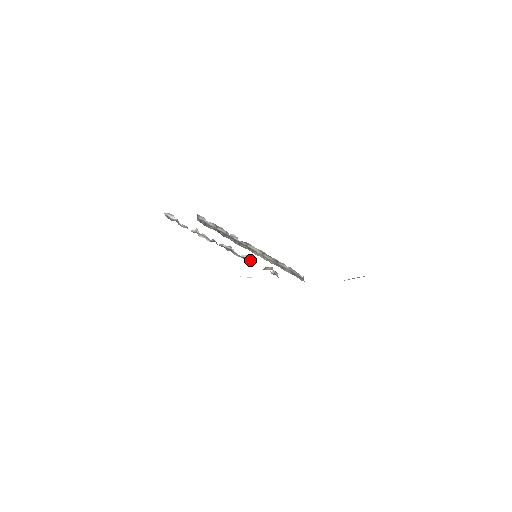
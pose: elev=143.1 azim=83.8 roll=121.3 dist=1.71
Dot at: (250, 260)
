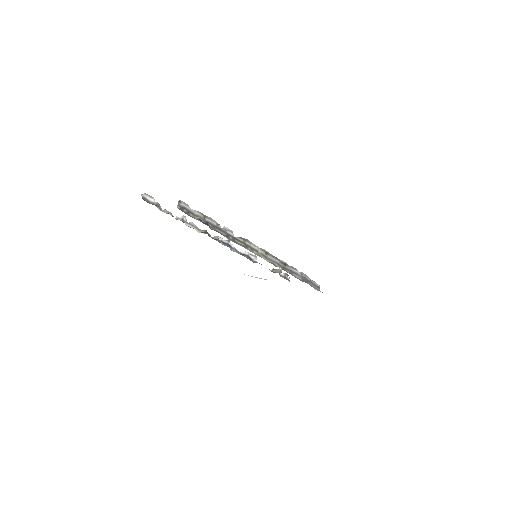
Dot at: (253, 258)
